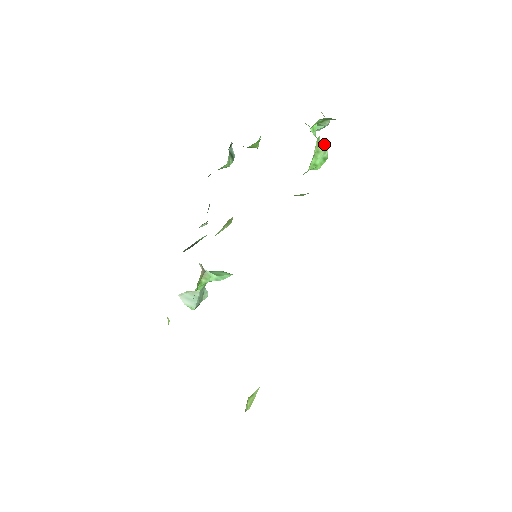
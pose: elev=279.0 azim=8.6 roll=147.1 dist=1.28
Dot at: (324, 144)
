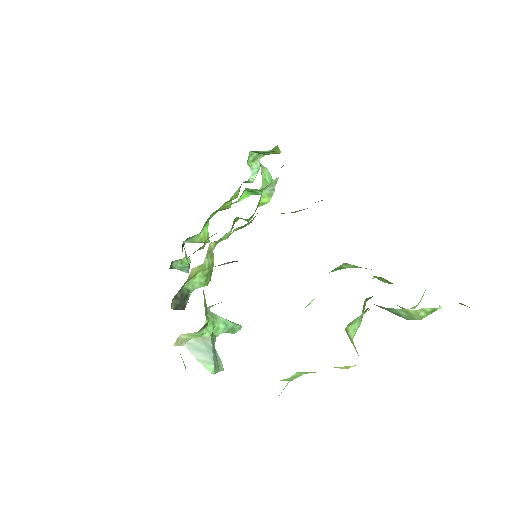
Dot at: occluded
